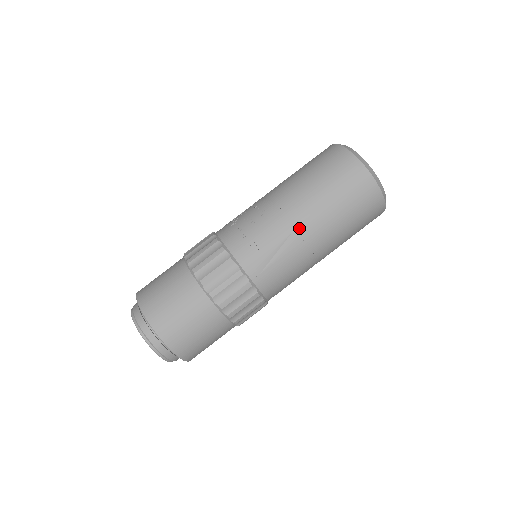
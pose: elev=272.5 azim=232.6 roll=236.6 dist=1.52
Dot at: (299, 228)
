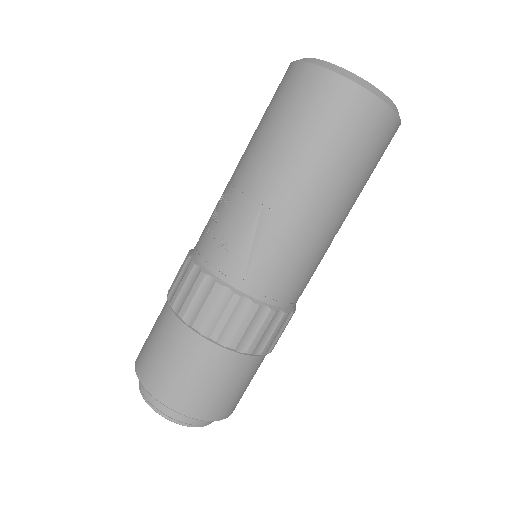
Dot at: (269, 195)
